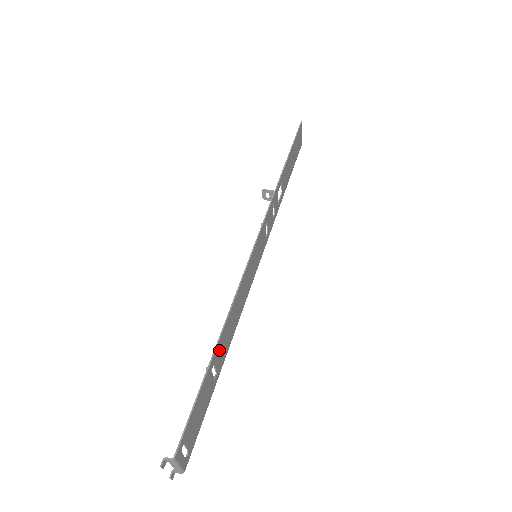
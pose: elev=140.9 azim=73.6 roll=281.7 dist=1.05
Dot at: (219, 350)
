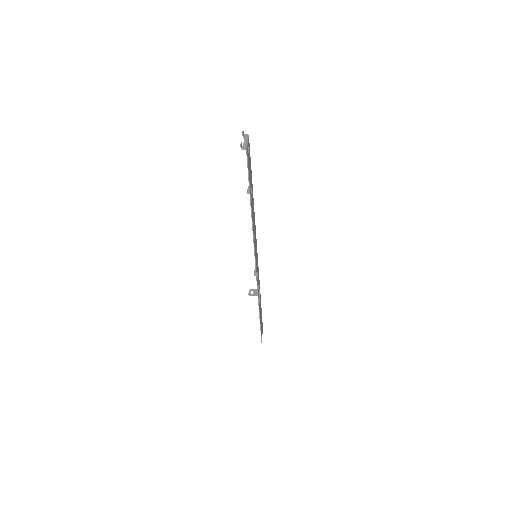
Dot at: (252, 197)
